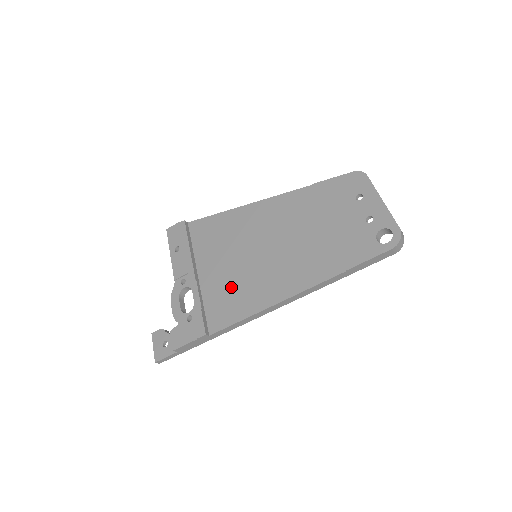
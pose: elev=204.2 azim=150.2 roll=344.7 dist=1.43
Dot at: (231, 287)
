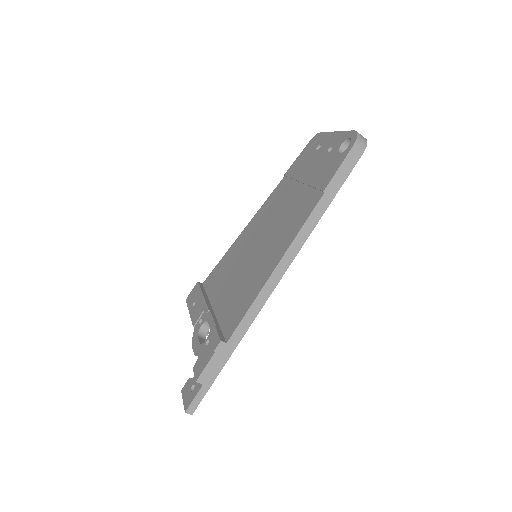
Dot at: (239, 291)
